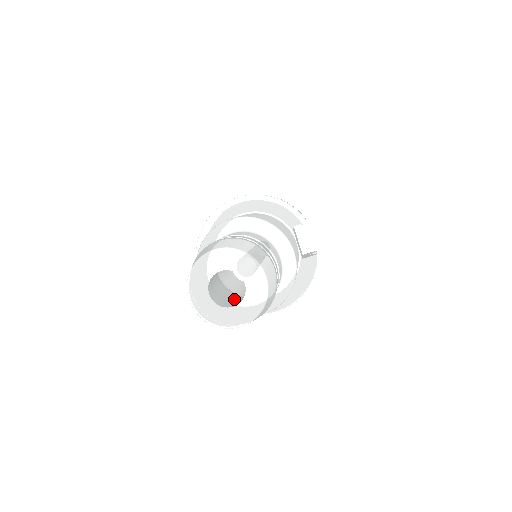
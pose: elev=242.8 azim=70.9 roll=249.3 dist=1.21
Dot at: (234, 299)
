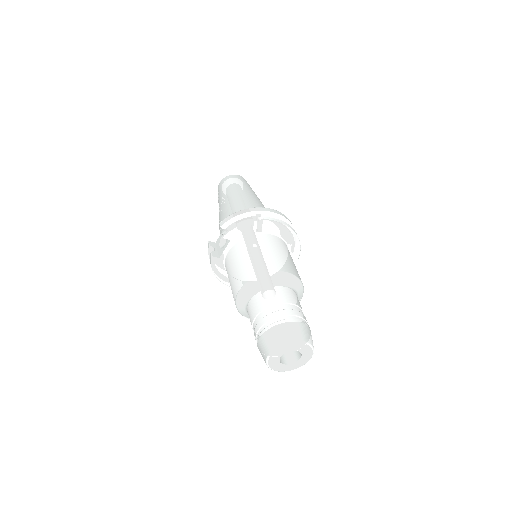
Dot at: occluded
